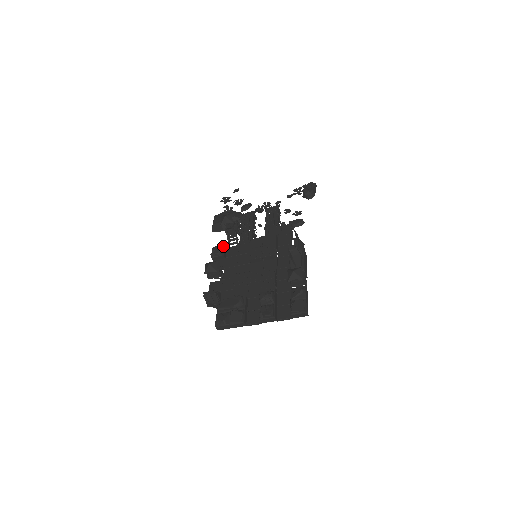
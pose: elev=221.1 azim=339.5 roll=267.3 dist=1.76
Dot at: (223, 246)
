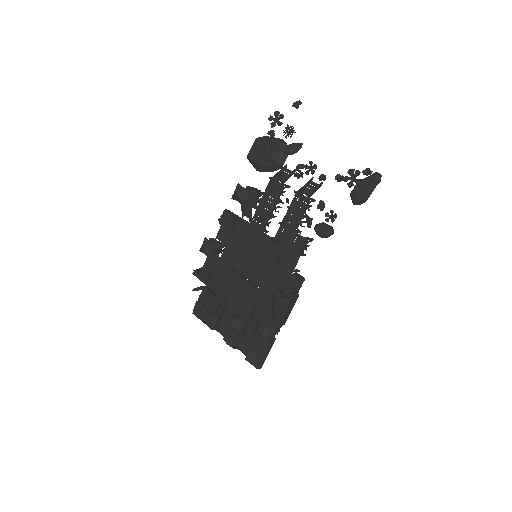
Dot at: (232, 218)
